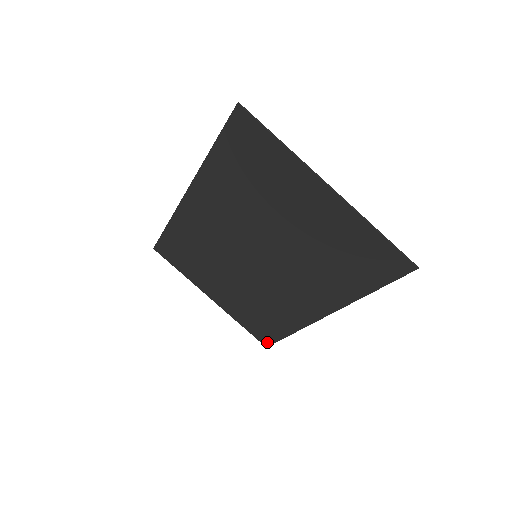
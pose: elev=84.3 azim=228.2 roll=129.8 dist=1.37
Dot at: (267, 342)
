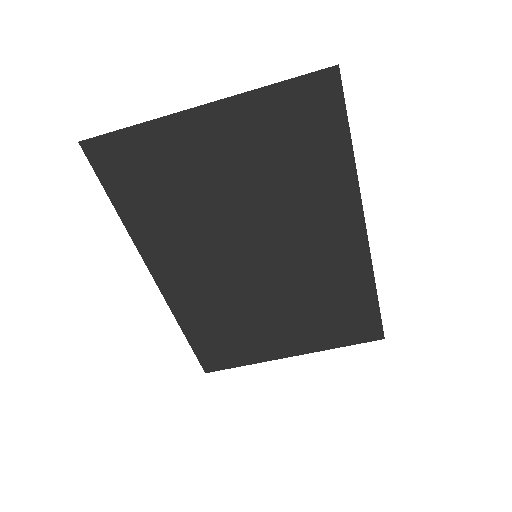
Dot at: (377, 332)
